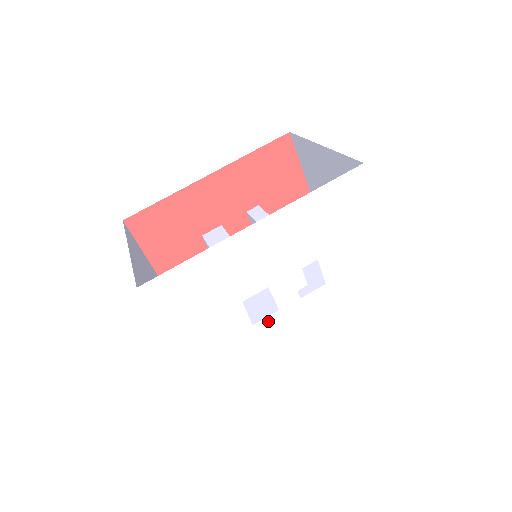
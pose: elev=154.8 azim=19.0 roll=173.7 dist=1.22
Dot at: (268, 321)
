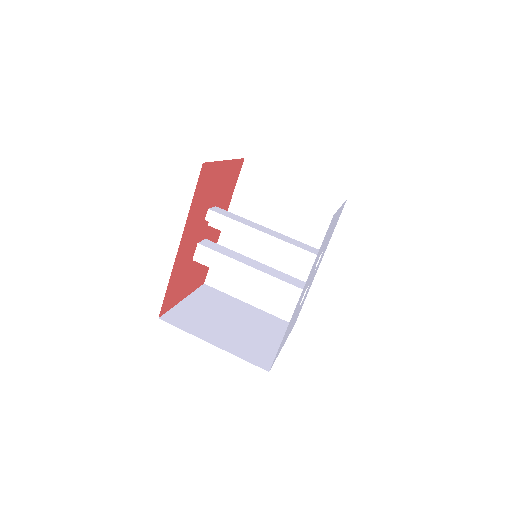
Dot at: (306, 291)
